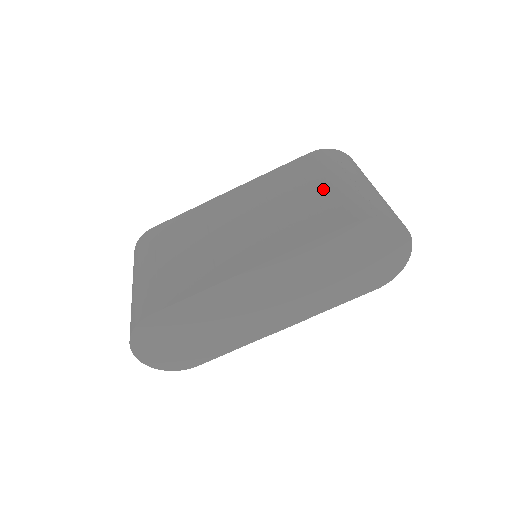
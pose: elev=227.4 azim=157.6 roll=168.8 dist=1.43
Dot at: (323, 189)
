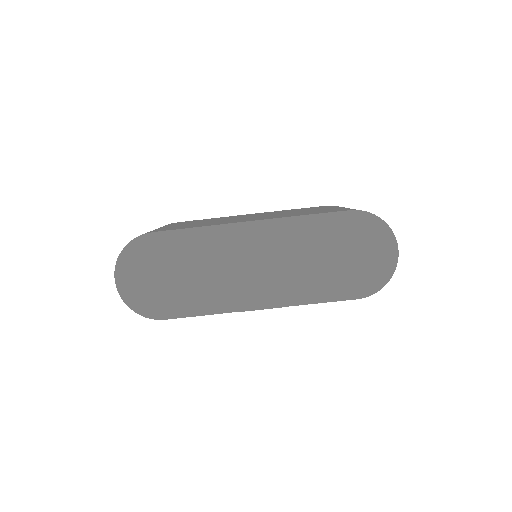
Dot at: (331, 208)
